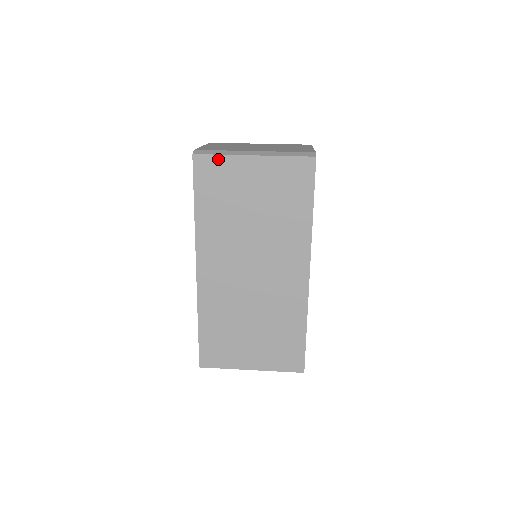
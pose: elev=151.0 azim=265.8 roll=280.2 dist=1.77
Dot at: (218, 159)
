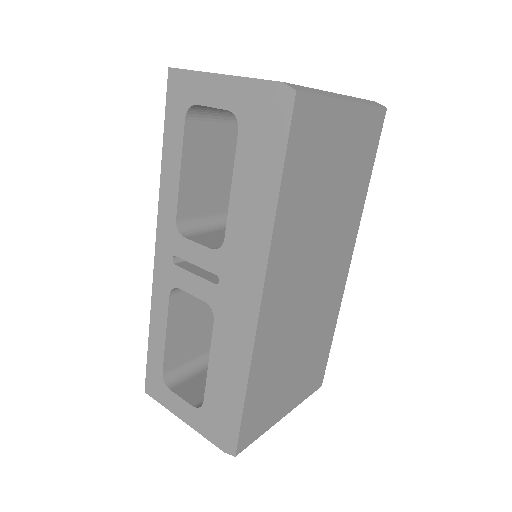
Dot at: (319, 103)
